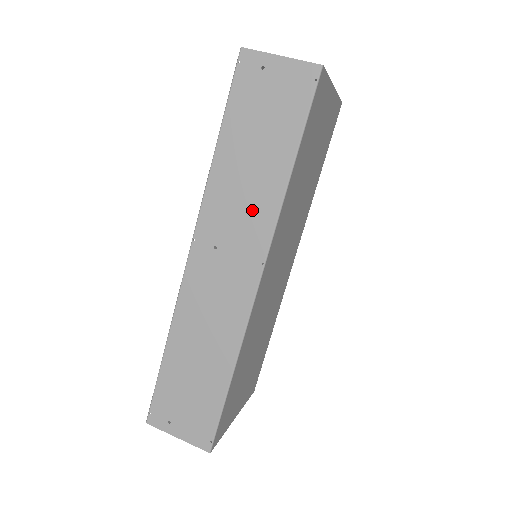
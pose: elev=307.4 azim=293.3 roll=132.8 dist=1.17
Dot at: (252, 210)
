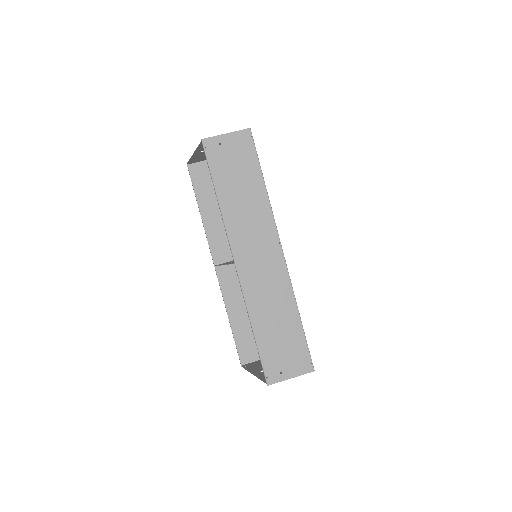
Dot at: (257, 218)
